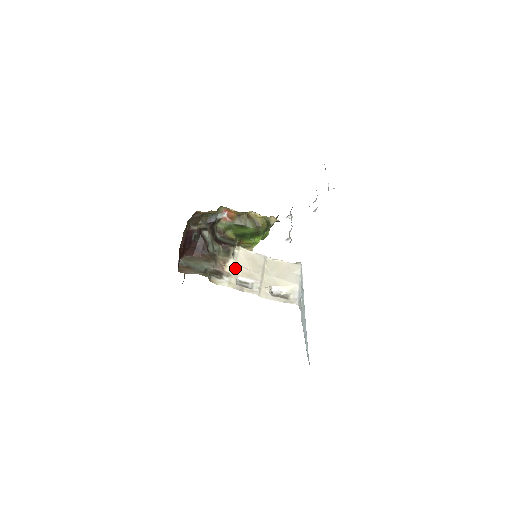
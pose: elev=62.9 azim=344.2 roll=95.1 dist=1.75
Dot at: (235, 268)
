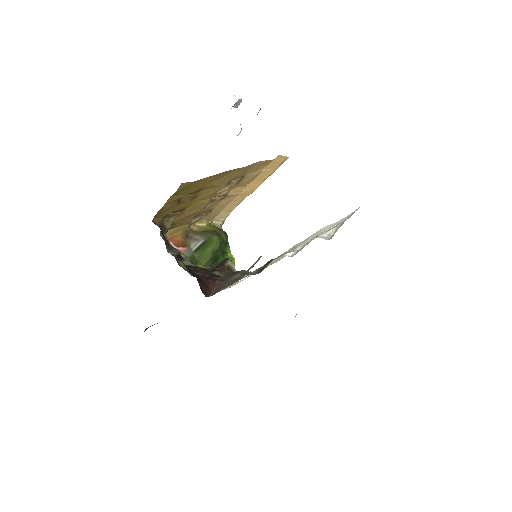
Dot at: occluded
